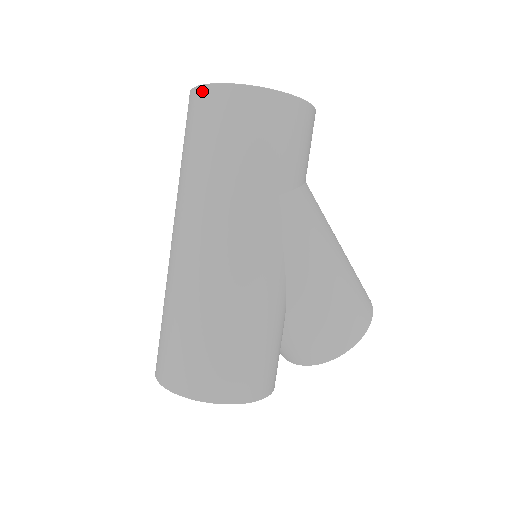
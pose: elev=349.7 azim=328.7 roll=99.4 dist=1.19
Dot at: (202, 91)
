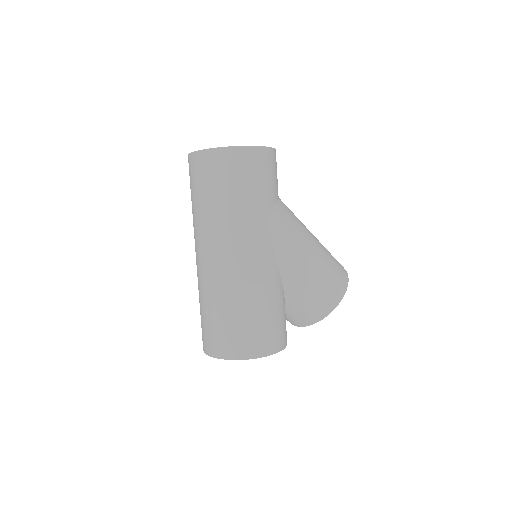
Dot at: (196, 155)
